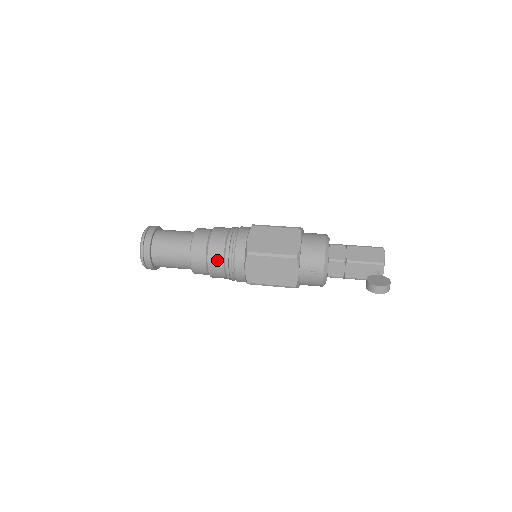
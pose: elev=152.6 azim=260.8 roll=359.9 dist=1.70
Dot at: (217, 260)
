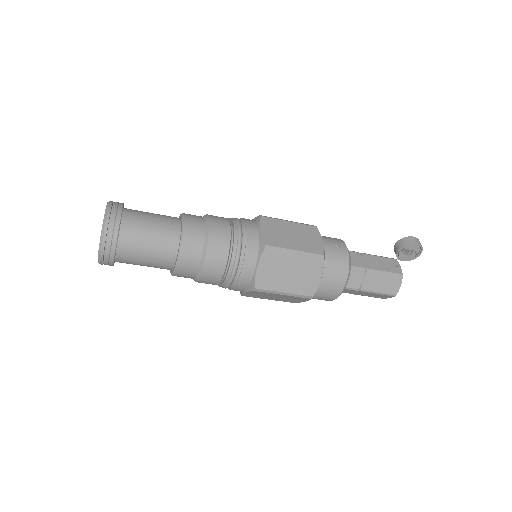
Dot at: (221, 222)
